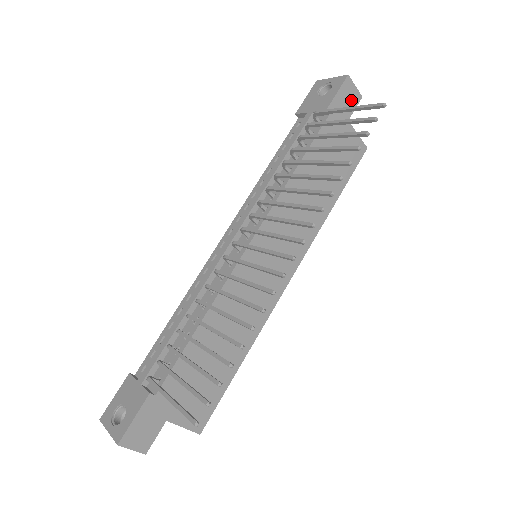
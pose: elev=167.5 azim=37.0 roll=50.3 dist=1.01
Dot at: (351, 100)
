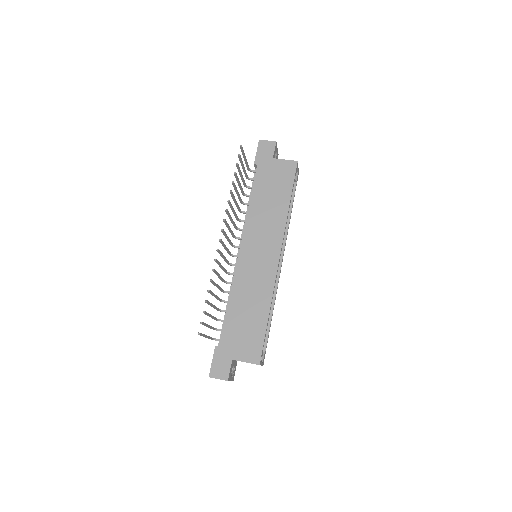
Dot at: (269, 148)
